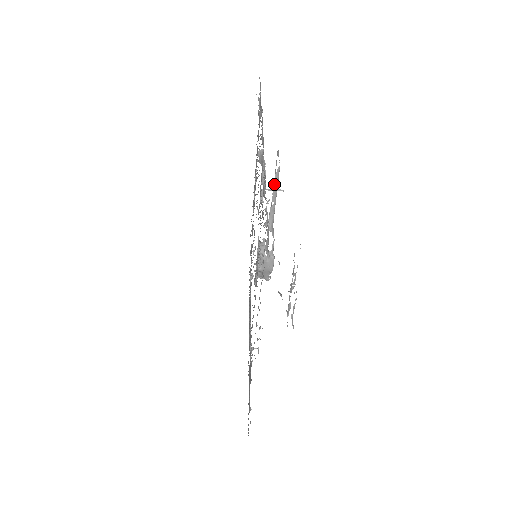
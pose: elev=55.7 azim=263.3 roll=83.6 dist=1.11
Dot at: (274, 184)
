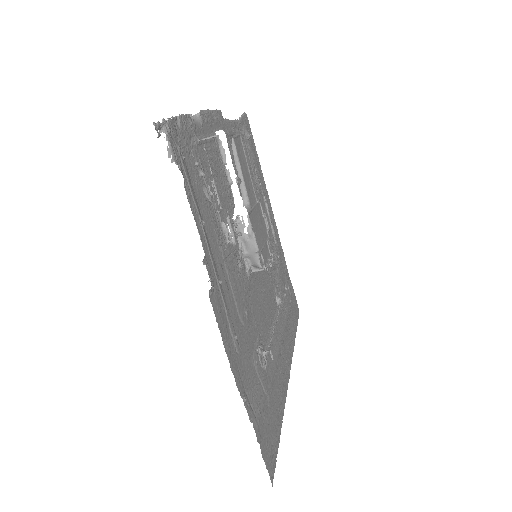
Dot at: (234, 158)
